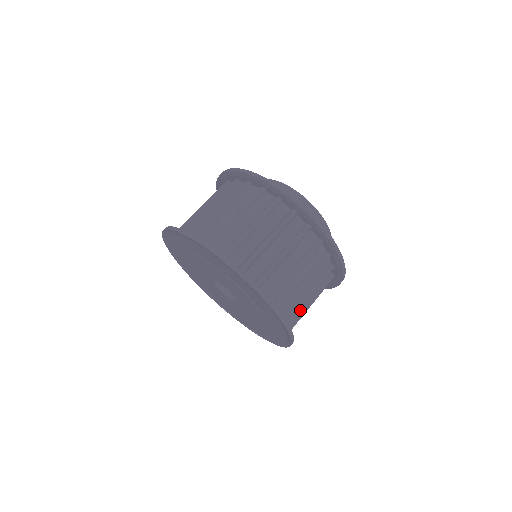
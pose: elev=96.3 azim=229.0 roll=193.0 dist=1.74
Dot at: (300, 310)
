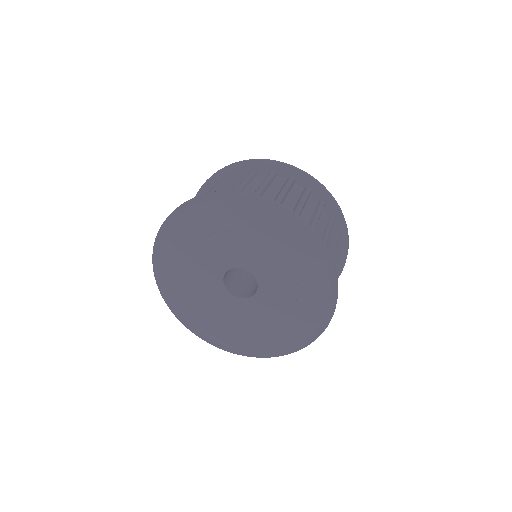
Dot at: occluded
